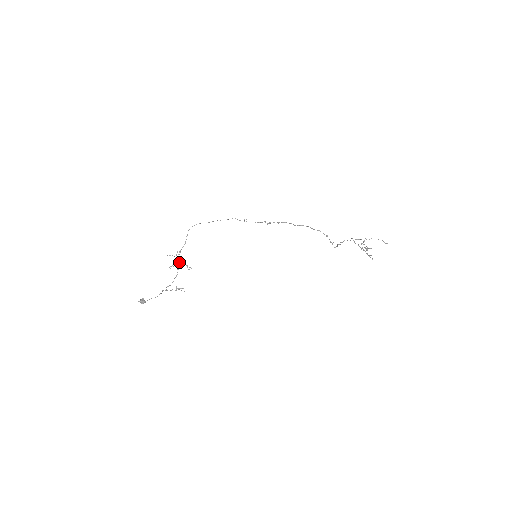
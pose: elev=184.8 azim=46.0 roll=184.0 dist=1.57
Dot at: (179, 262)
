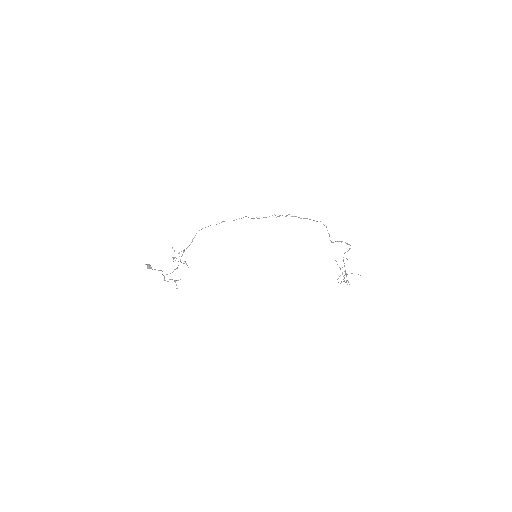
Dot at: occluded
